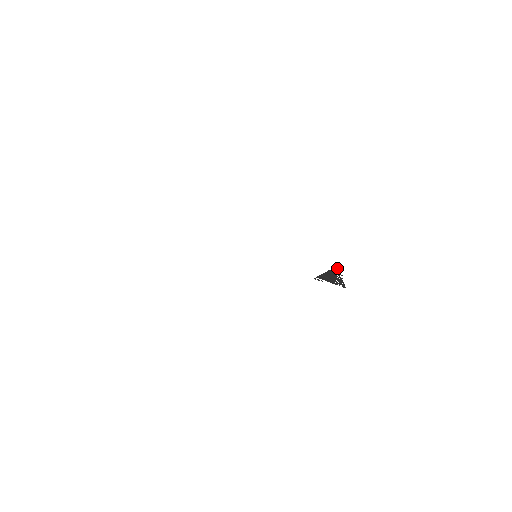
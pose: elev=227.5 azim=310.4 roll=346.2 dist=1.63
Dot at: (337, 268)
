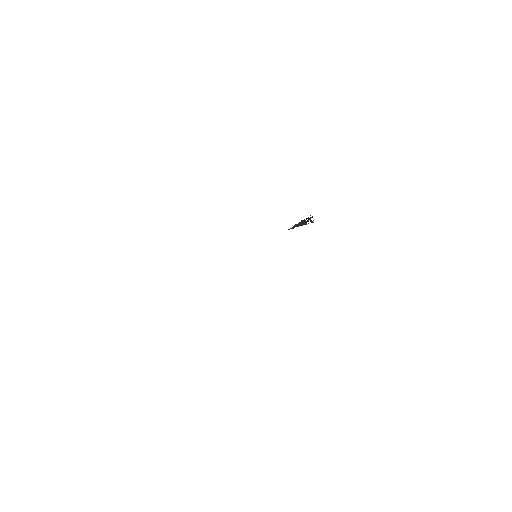
Dot at: (310, 217)
